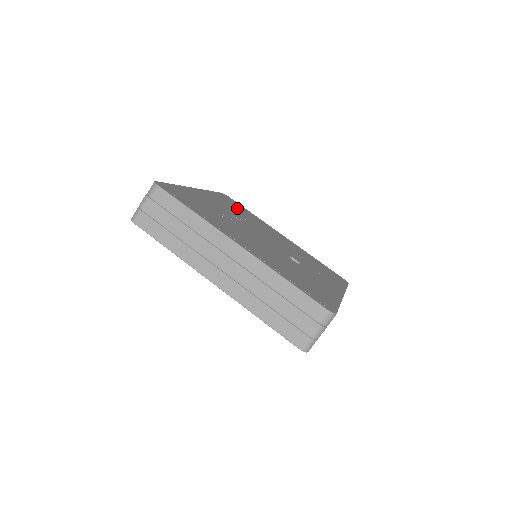
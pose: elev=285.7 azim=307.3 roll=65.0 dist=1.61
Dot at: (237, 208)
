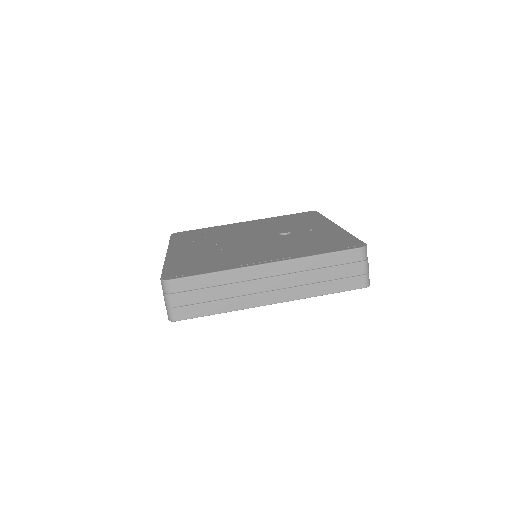
Dot at: (199, 236)
